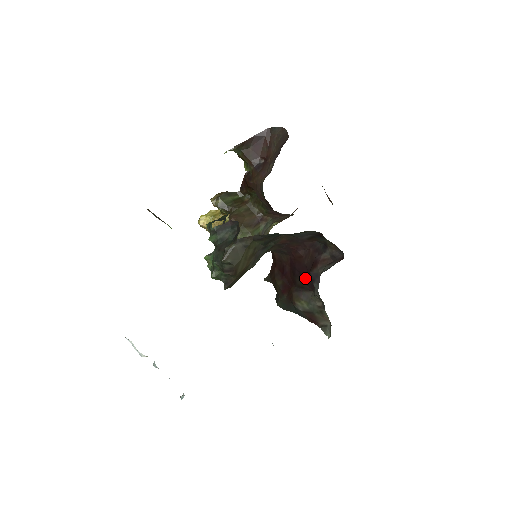
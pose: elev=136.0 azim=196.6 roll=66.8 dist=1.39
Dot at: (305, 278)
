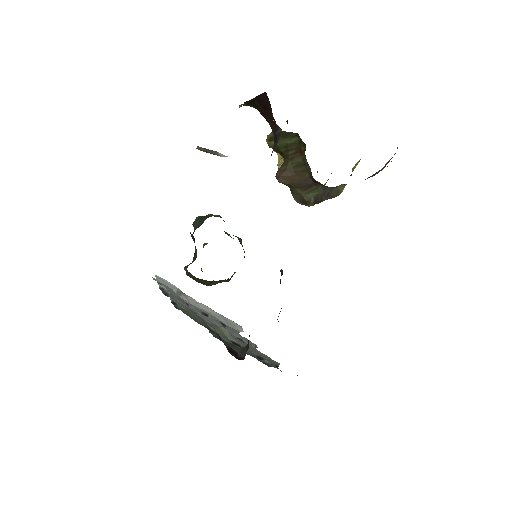
Dot at: occluded
